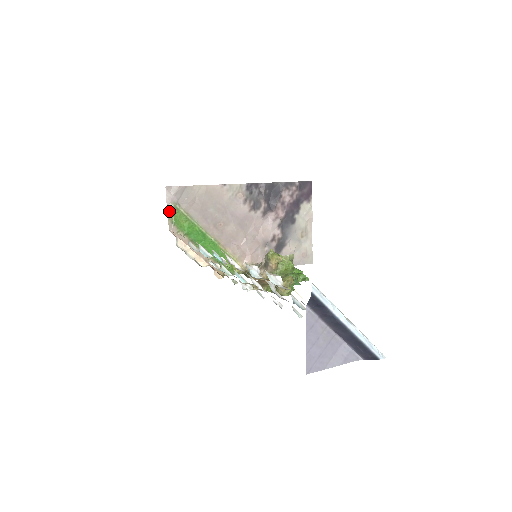
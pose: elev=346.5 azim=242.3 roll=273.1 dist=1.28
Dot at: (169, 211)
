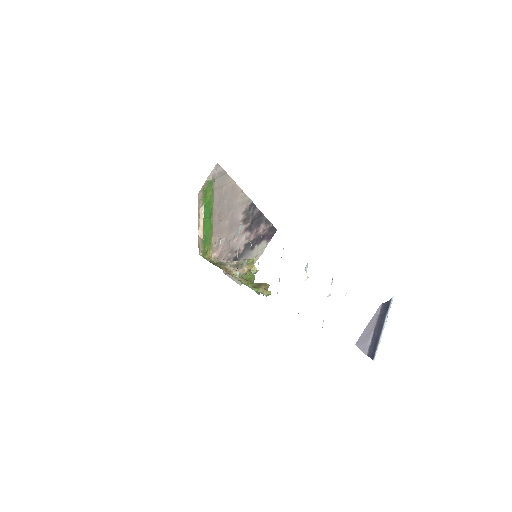
Dot at: (207, 181)
